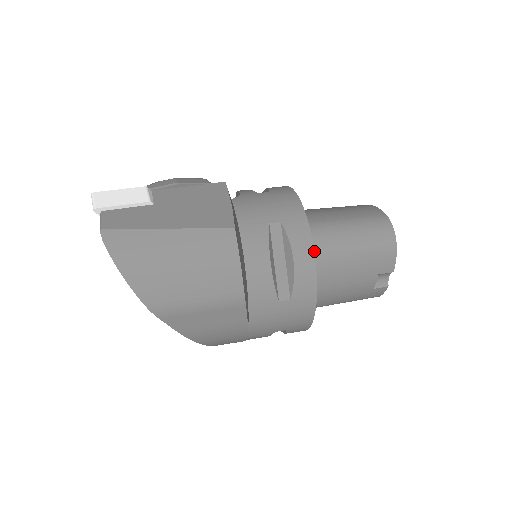
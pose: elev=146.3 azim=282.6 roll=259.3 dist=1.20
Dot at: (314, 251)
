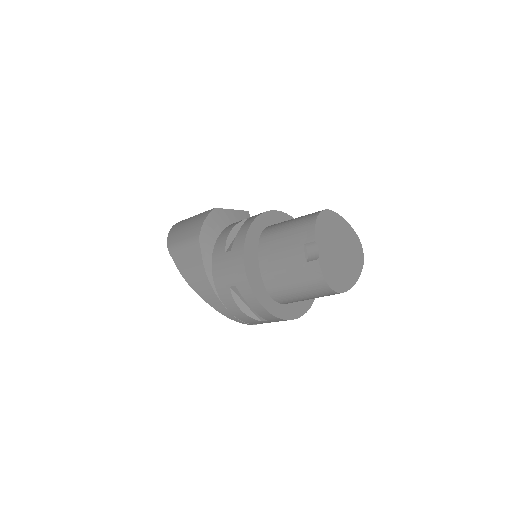
Dot at: (266, 231)
